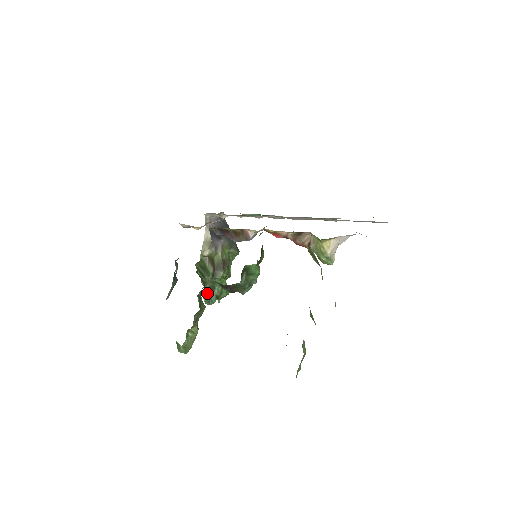
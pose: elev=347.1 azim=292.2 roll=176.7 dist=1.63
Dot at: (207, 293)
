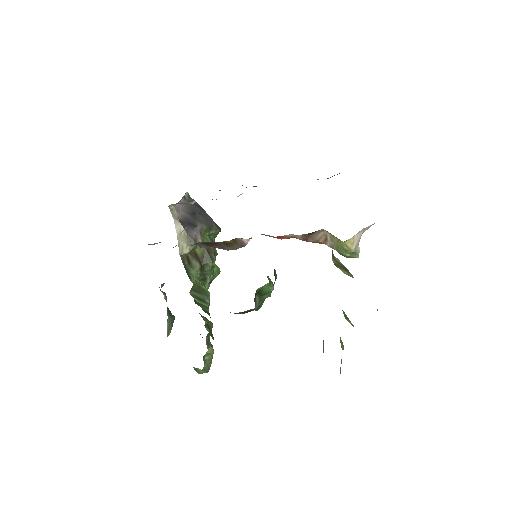
Dot at: occluded
